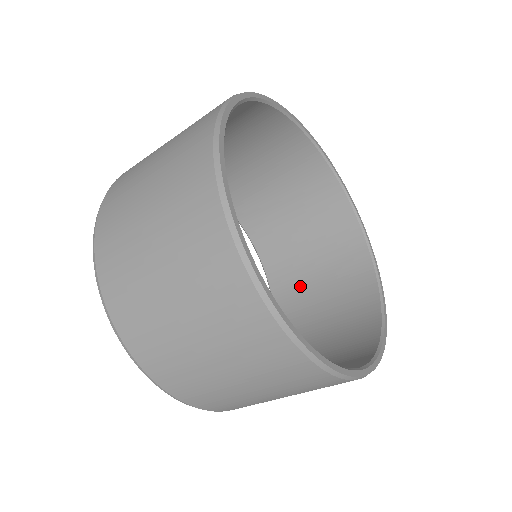
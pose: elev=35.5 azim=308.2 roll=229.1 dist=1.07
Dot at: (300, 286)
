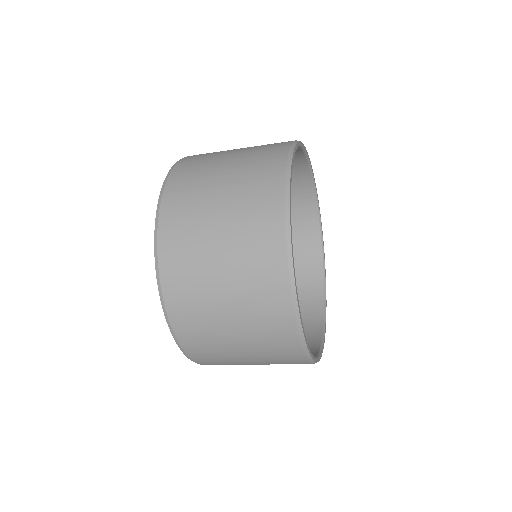
Dot at: occluded
